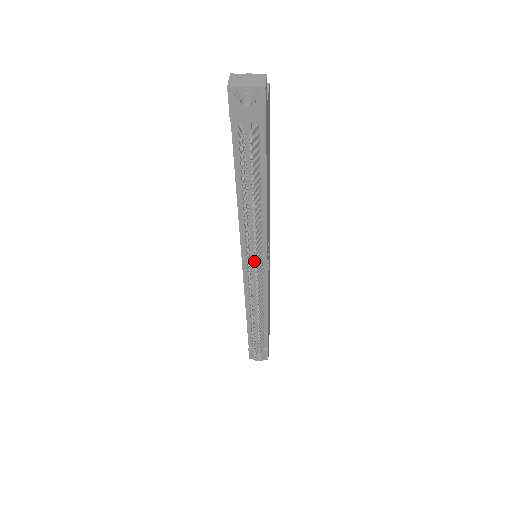
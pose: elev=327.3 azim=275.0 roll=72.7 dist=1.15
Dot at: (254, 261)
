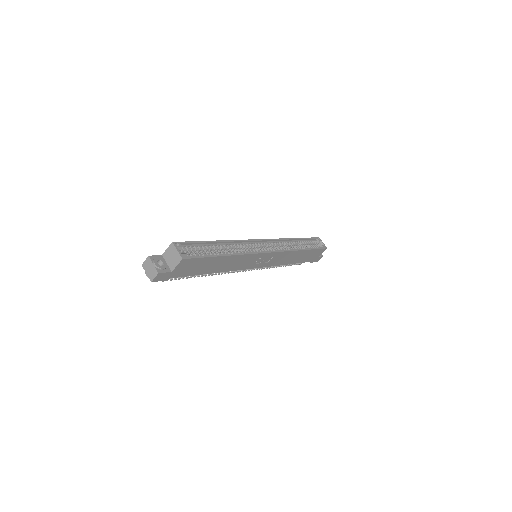
Dot at: occluded
